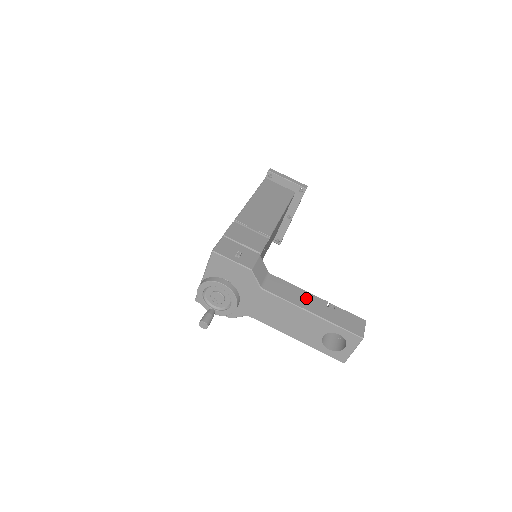
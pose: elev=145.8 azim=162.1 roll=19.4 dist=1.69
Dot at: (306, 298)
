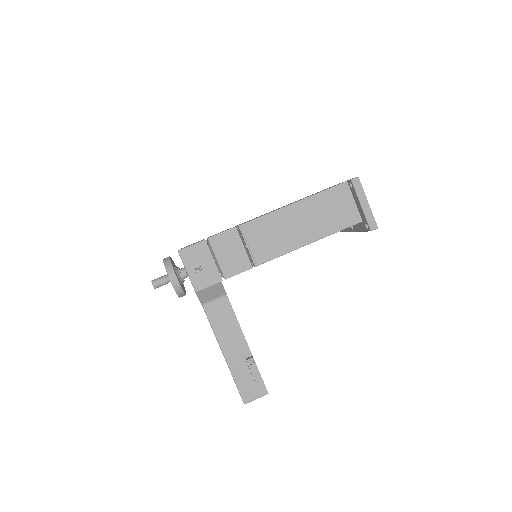
Dot at: (235, 339)
